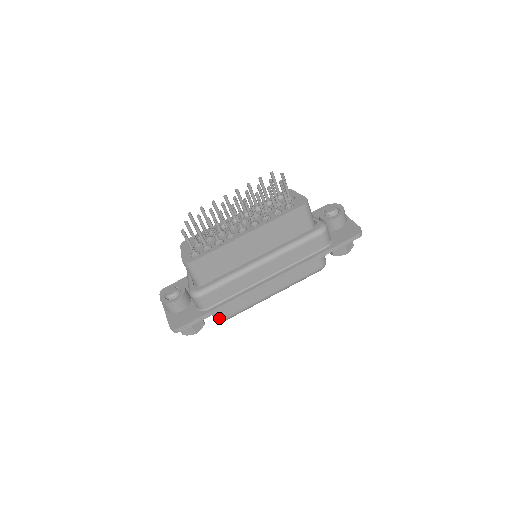
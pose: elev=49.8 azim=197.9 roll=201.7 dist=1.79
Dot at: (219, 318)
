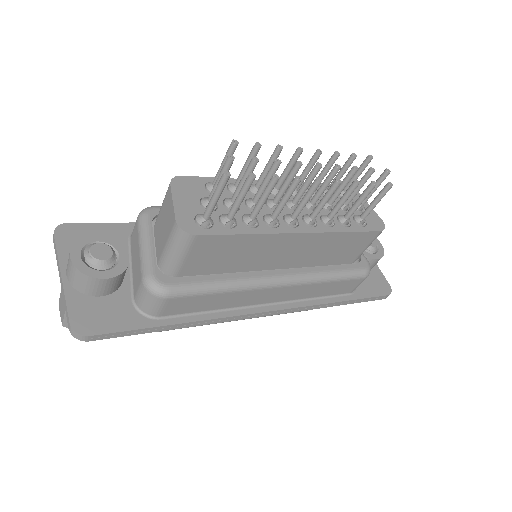
Dot at: occluded
